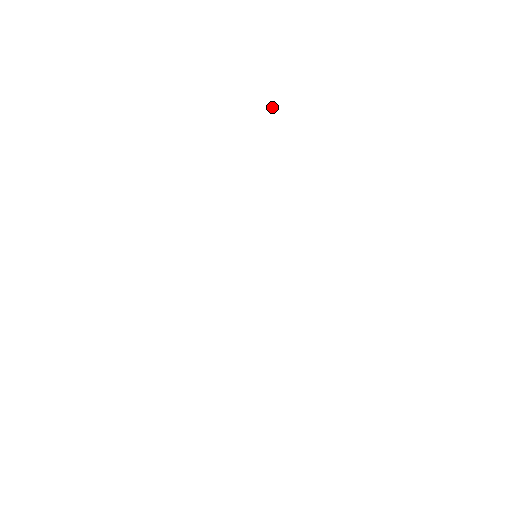
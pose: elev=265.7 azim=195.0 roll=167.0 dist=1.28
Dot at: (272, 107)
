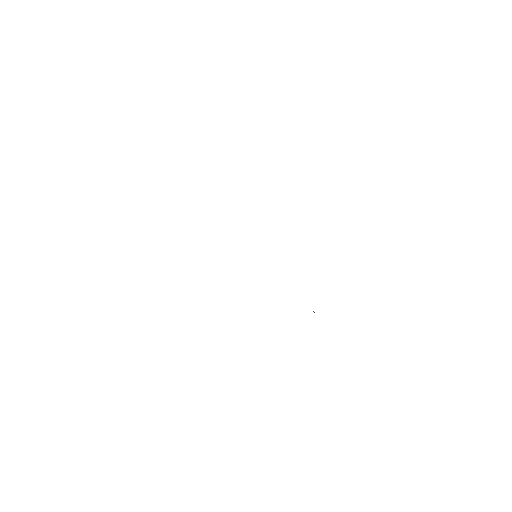
Dot at: occluded
